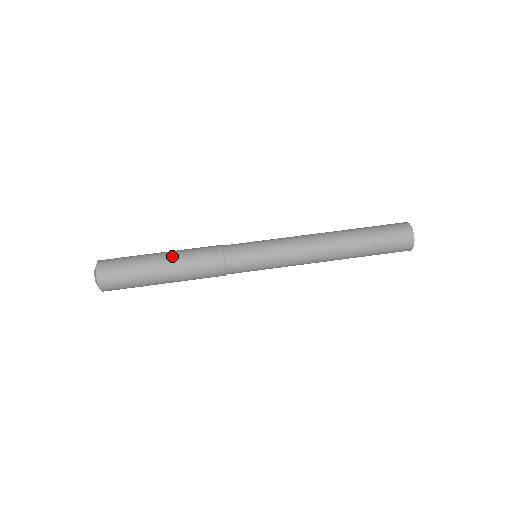
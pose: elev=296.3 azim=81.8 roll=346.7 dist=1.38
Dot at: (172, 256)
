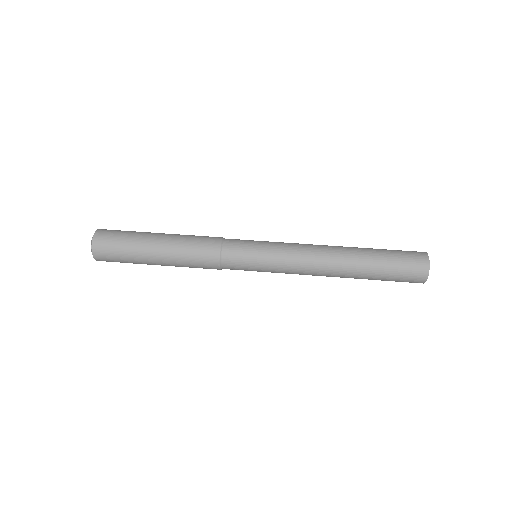
Dot at: (170, 237)
